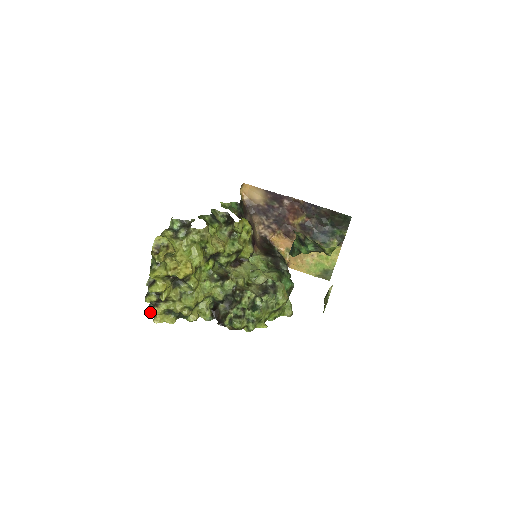
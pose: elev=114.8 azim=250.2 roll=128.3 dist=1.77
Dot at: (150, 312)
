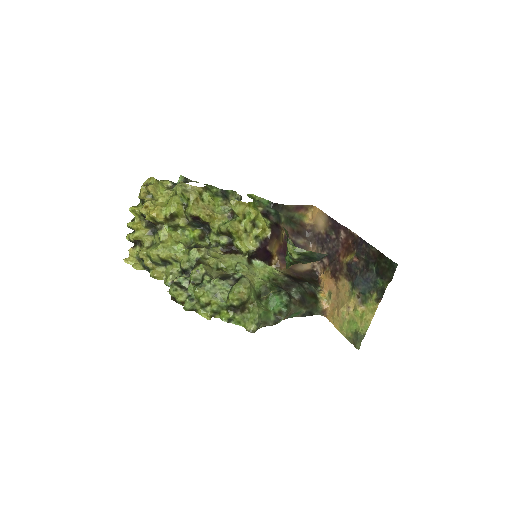
Dot at: occluded
